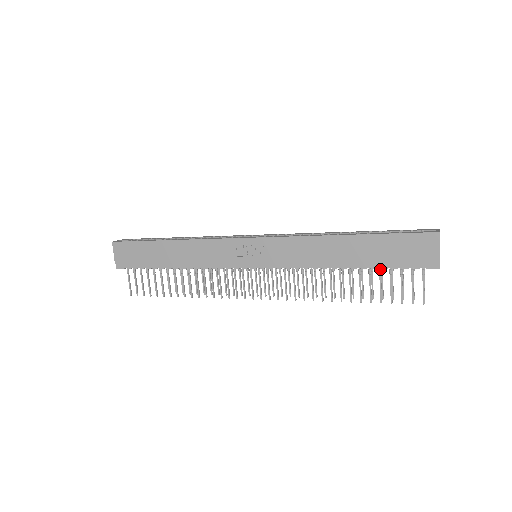
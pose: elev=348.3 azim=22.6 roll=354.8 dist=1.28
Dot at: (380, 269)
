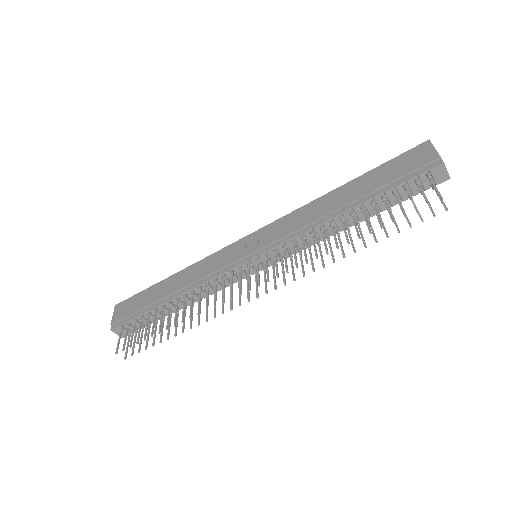
Dot at: (382, 196)
